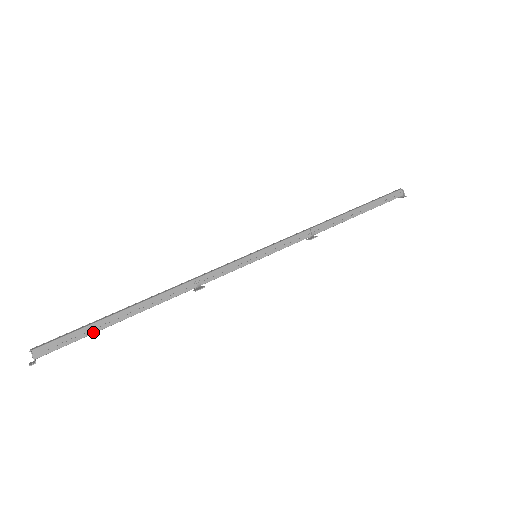
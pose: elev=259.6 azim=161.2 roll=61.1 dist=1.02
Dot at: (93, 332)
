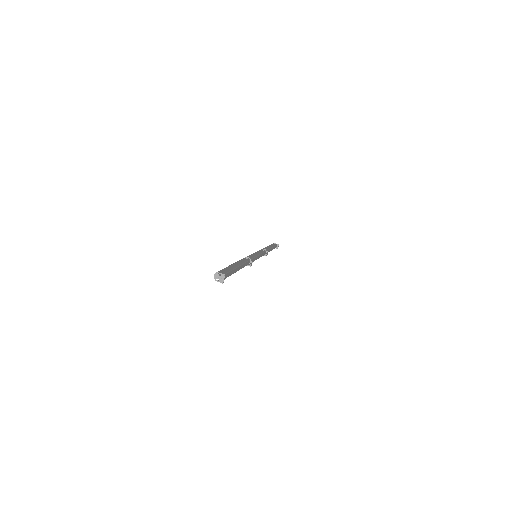
Dot at: (233, 269)
